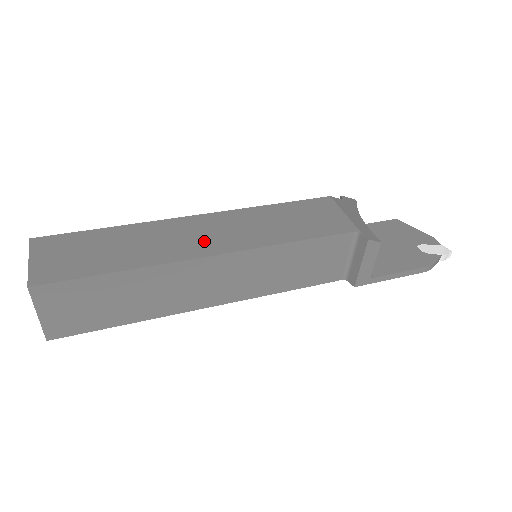
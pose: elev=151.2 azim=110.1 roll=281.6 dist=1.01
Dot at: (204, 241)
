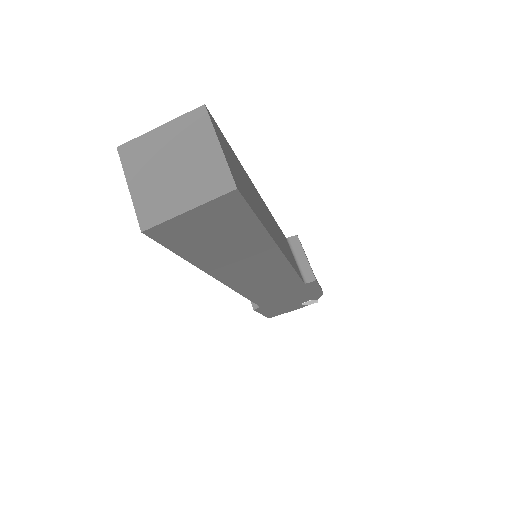
Dot at: occluded
